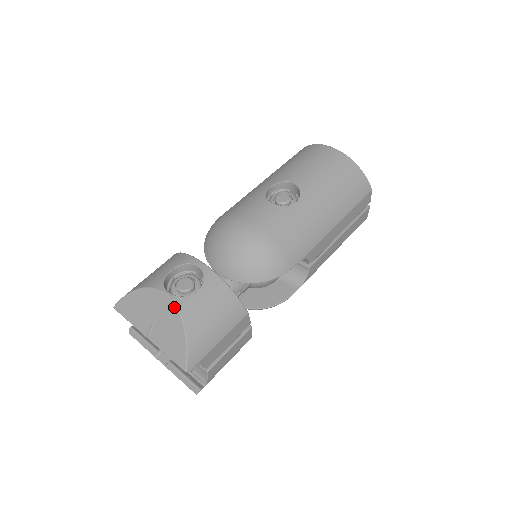
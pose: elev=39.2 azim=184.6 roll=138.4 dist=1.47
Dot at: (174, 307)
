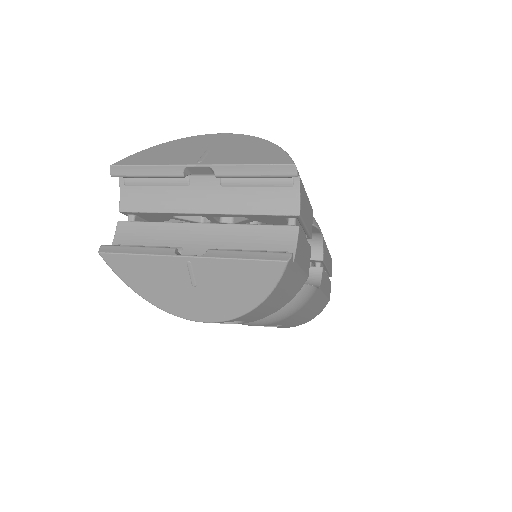
Dot at: (242, 135)
